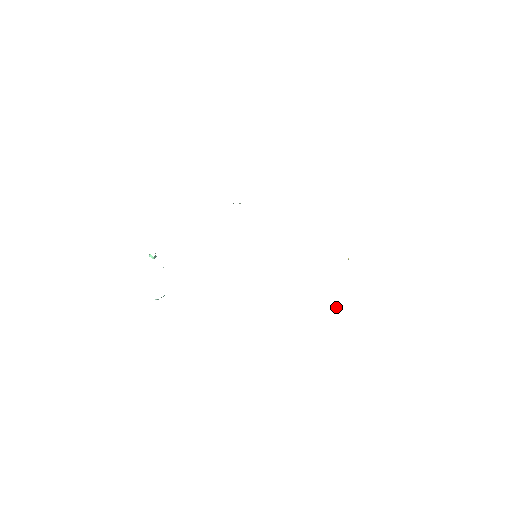
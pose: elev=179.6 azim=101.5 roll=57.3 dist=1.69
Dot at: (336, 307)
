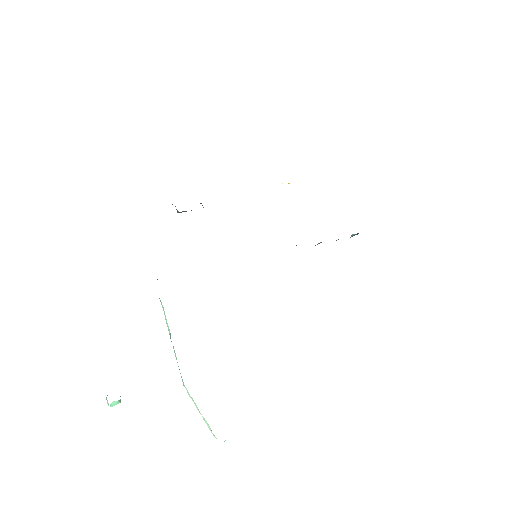
Dot at: (355, 234)
